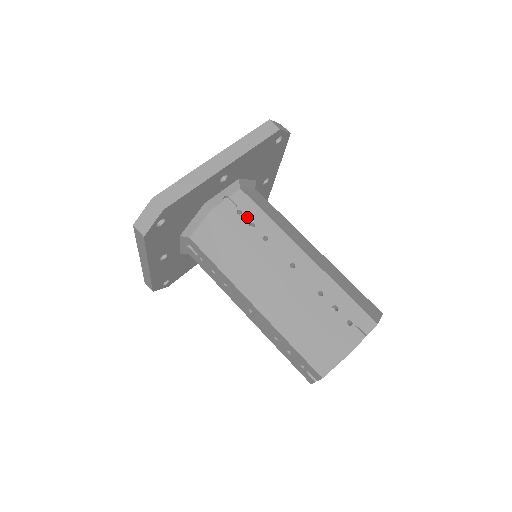
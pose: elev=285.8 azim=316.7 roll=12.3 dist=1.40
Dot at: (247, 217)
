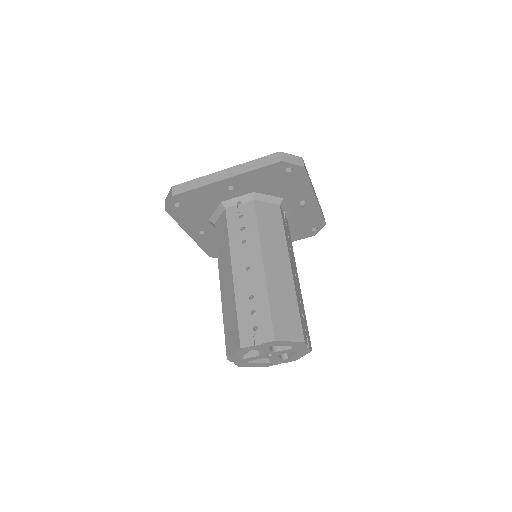
Dot at: occluded
